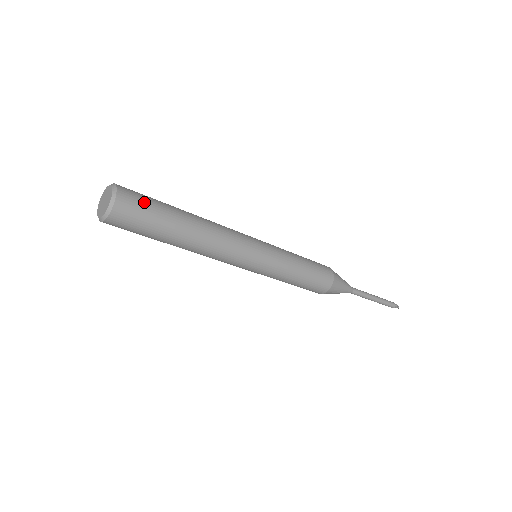
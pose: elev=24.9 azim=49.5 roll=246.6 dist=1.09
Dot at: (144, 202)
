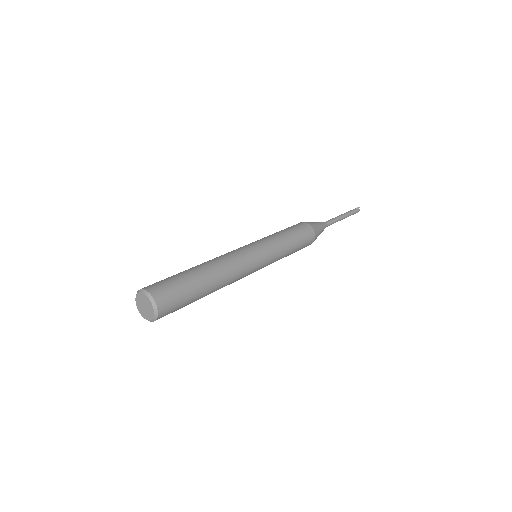
Dot at: (176, 310)
